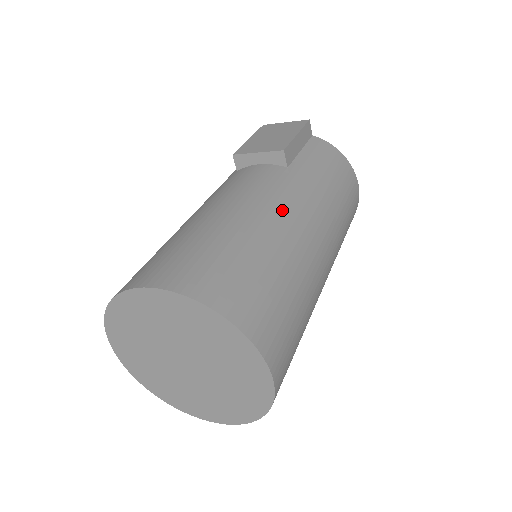
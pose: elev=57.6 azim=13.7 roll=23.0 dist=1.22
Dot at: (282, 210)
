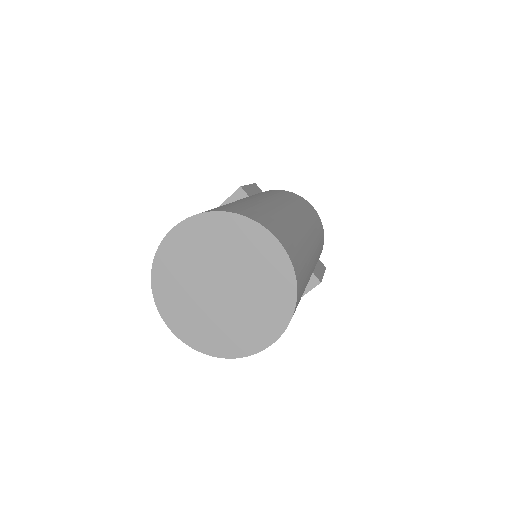
Dot at: (250, 198)
